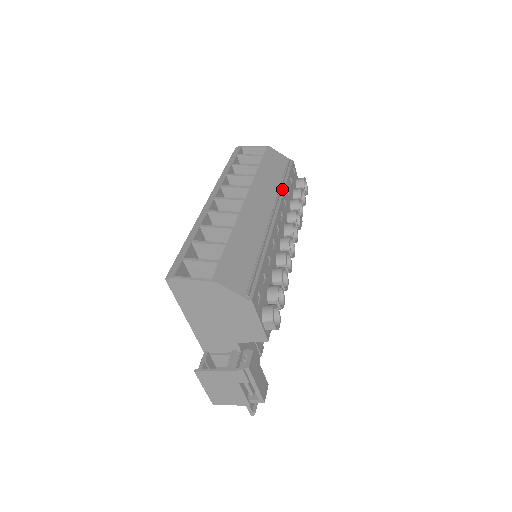
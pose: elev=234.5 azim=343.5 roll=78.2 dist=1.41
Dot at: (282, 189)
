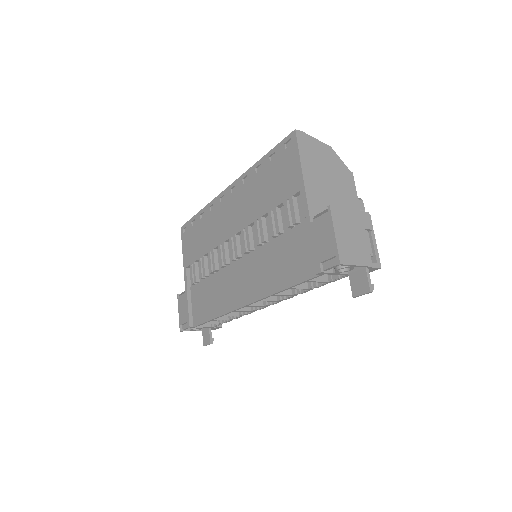
Dot at: occluded
